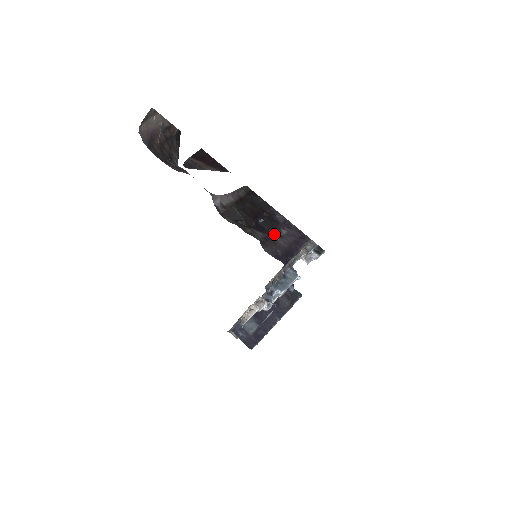
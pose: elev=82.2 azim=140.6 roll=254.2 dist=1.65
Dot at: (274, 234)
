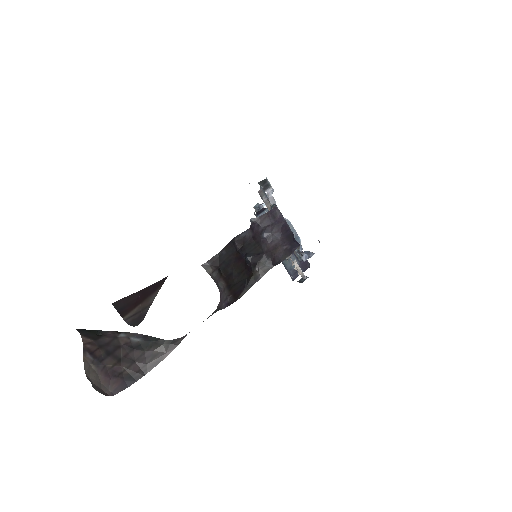
Dot at: (265, 247)
